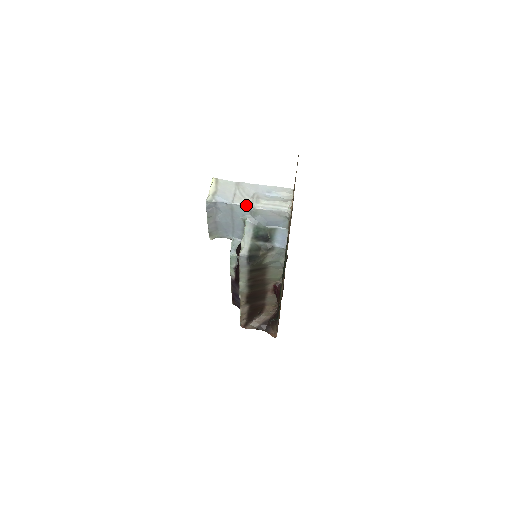
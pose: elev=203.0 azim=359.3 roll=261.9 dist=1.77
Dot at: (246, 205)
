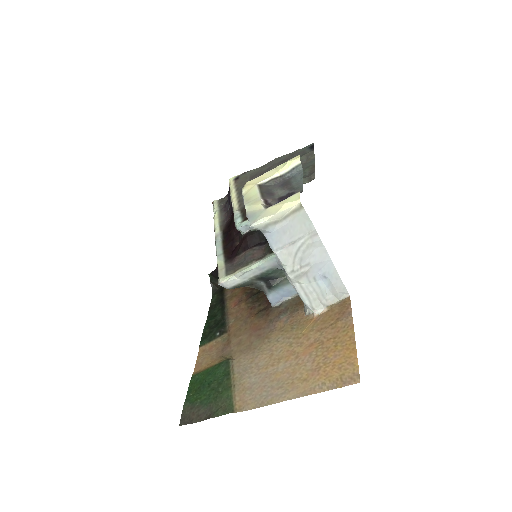
Dot at: (284, 267)
